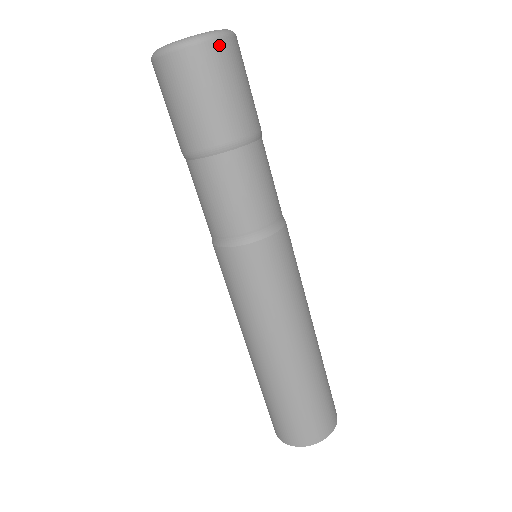
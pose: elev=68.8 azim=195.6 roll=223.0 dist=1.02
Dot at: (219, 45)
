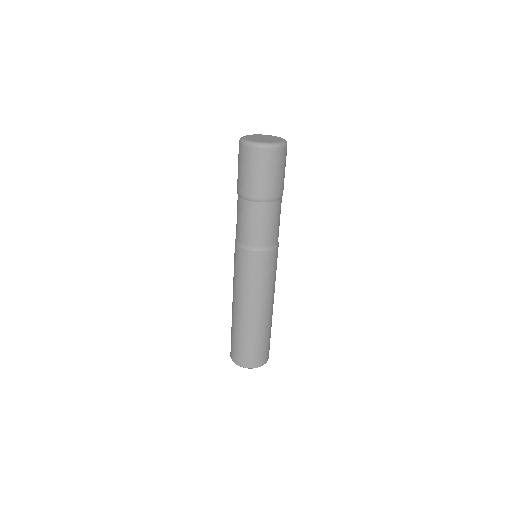
Dot at: (286, 149)
